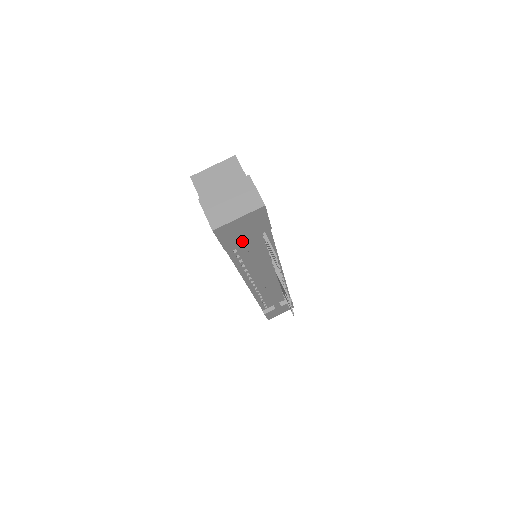
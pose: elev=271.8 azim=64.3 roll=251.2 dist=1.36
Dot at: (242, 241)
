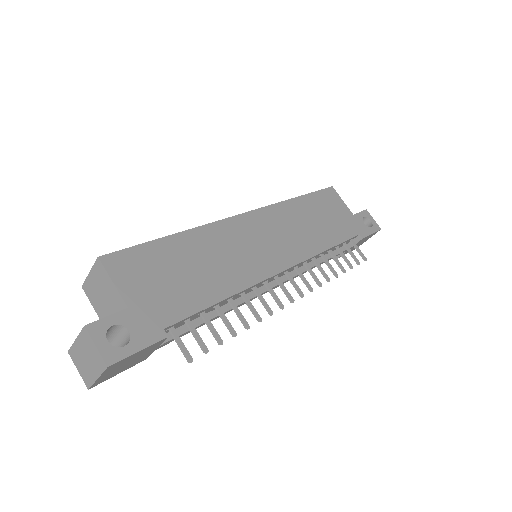
Dot at: (150, 352)
